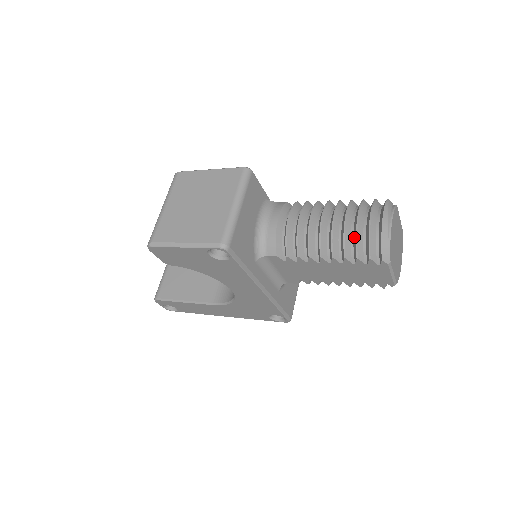
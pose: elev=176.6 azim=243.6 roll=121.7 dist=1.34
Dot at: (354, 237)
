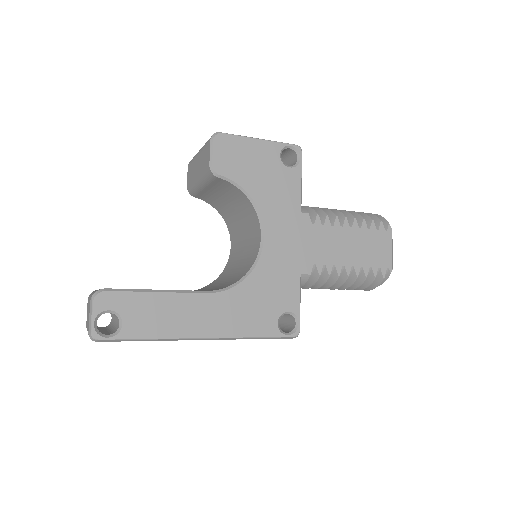
Dot at: occluded
